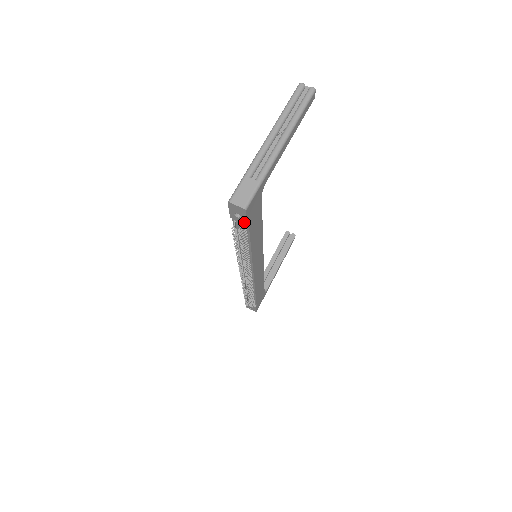
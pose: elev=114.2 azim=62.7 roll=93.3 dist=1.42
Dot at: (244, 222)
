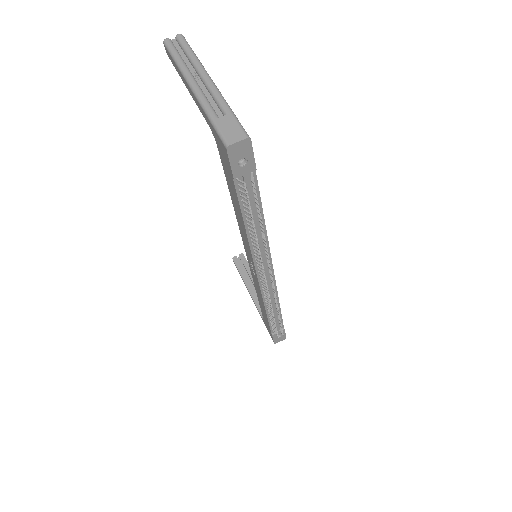
Dot at: (251, 168)
